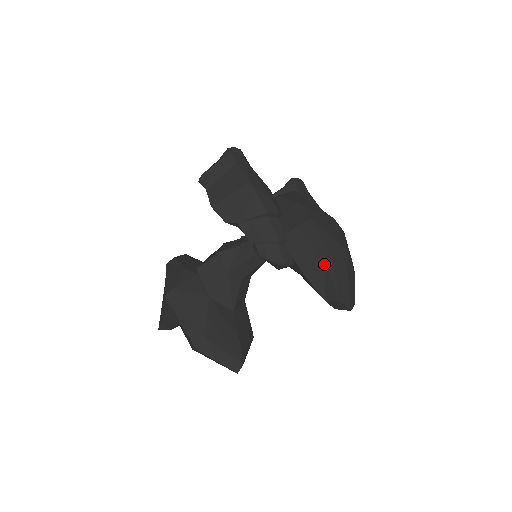
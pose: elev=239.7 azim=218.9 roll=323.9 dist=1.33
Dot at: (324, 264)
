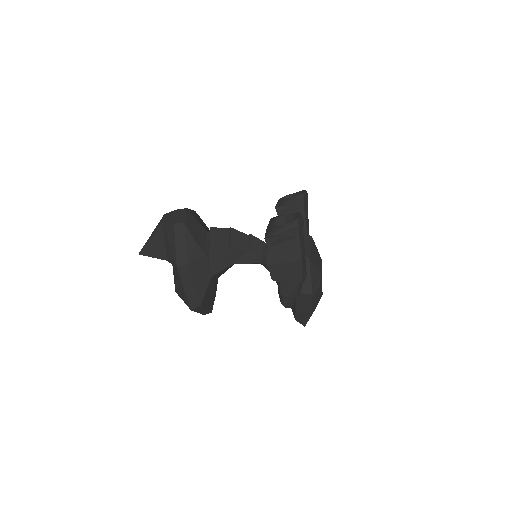
Dot at: occluded
